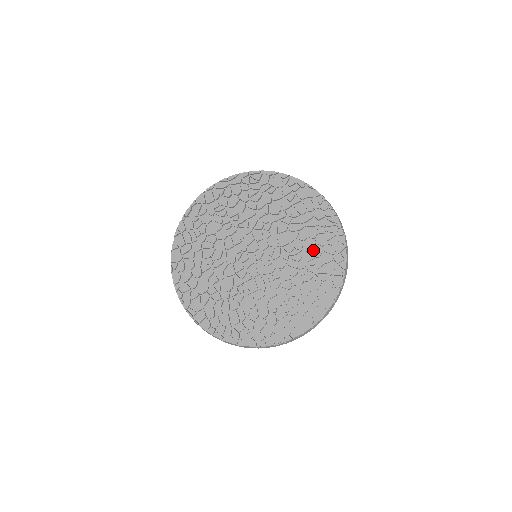
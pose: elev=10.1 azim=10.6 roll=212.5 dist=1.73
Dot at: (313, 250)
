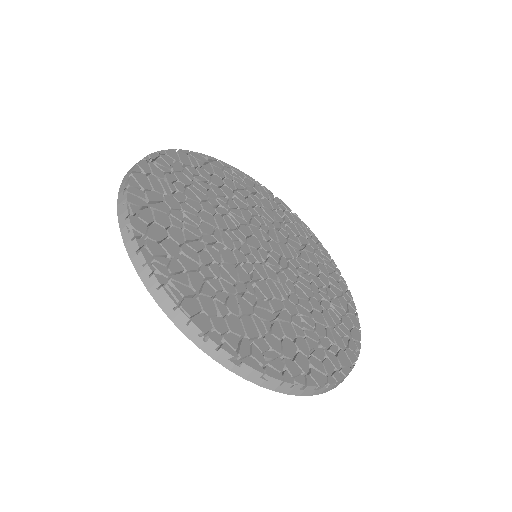
Dot at: (320, 276)
